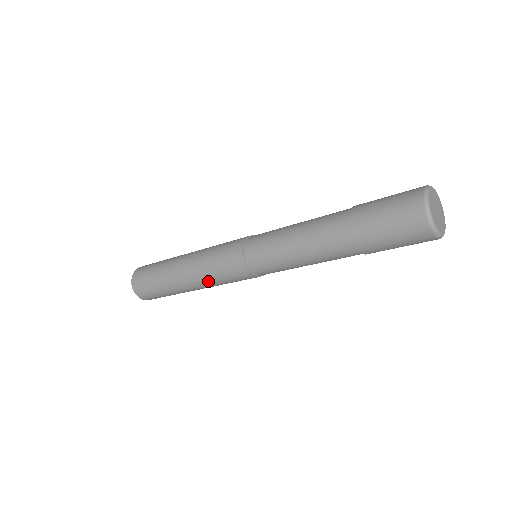
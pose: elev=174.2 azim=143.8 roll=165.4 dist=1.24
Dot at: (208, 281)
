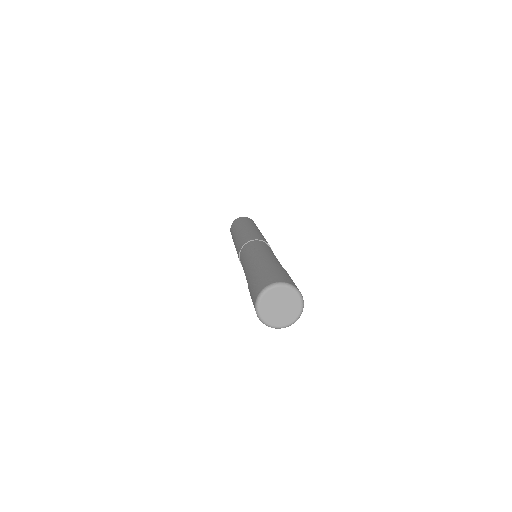
Dot at: occluded
